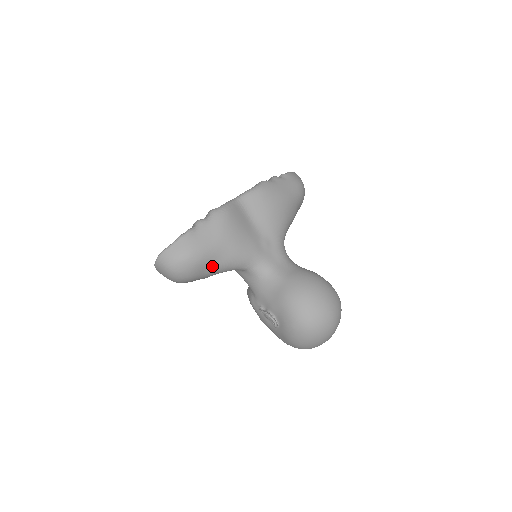
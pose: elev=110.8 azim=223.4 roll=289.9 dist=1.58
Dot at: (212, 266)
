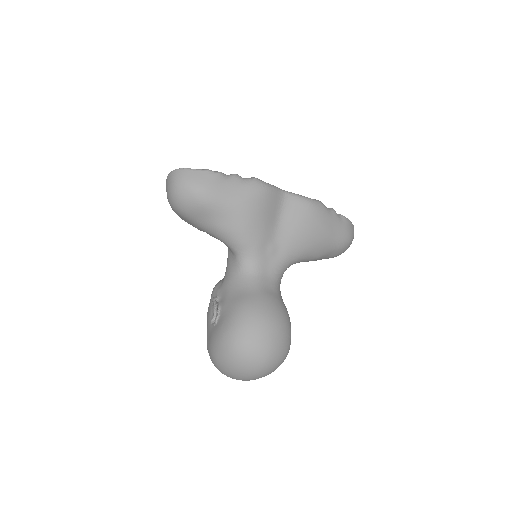
Dot at: (210, 220)
